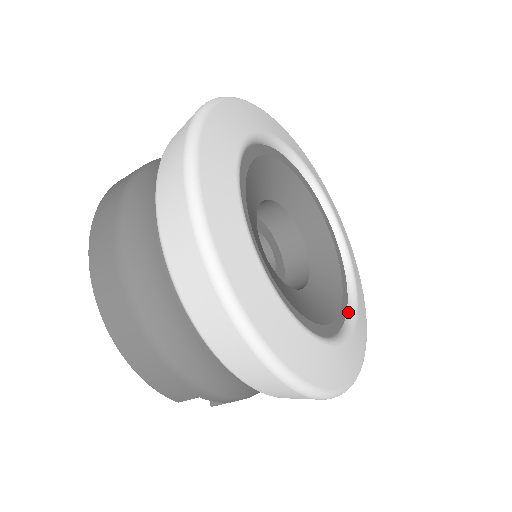
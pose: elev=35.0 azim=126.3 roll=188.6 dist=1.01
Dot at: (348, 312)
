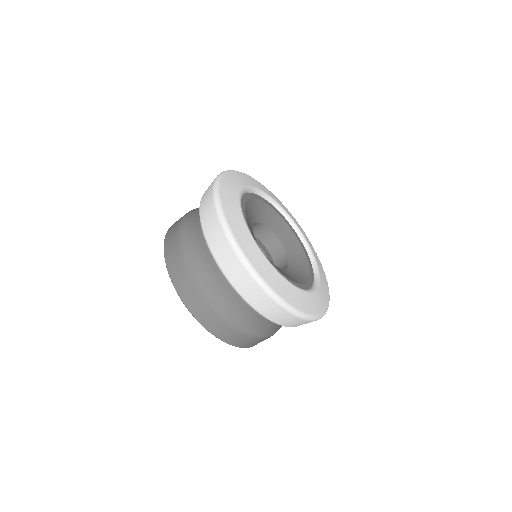
Dot at: (311, 260)
